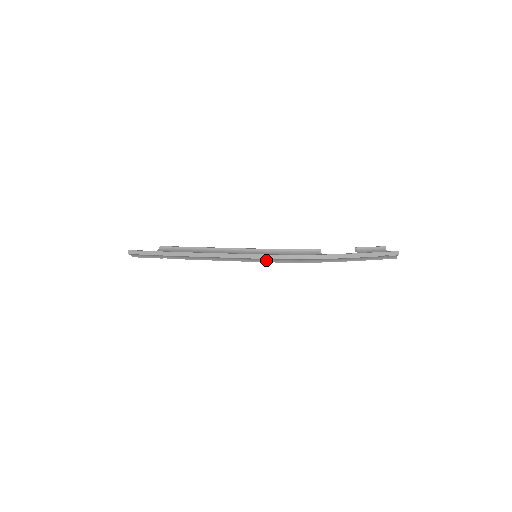
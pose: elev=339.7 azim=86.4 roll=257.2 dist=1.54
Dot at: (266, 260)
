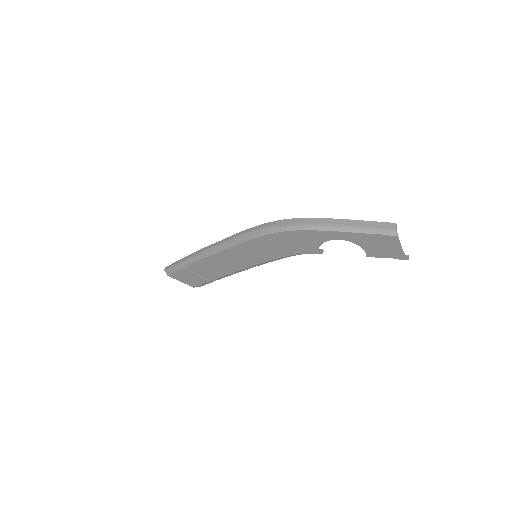
Dot at: (250, 236)
